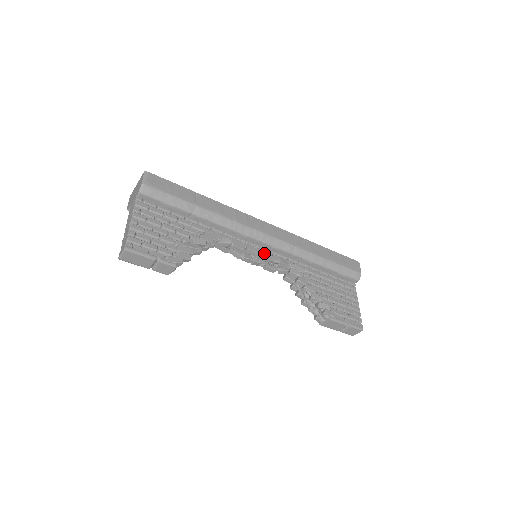
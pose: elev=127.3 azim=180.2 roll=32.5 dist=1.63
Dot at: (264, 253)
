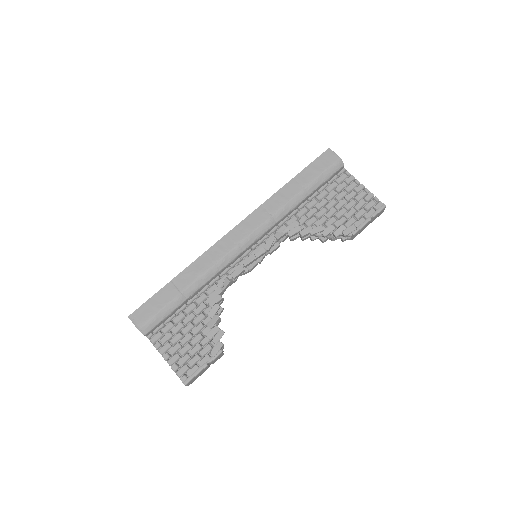
Dot at: (259, 250)
